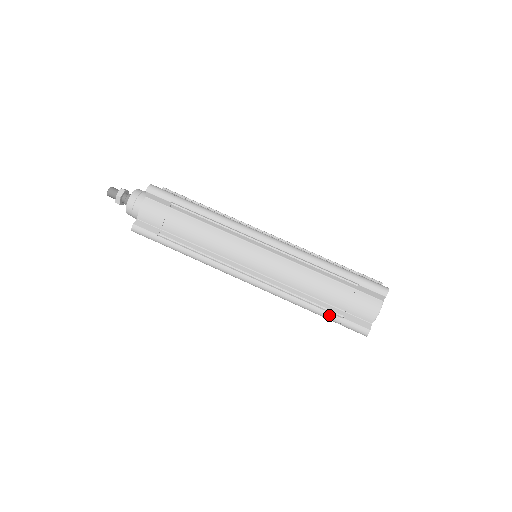
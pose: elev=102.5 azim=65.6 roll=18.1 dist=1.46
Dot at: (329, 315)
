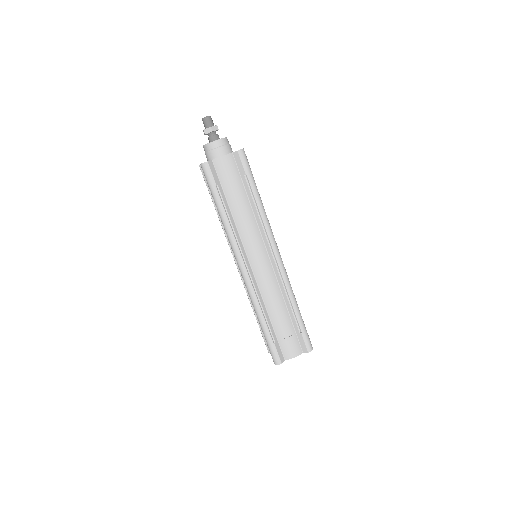
Dot at: (268, 335)
